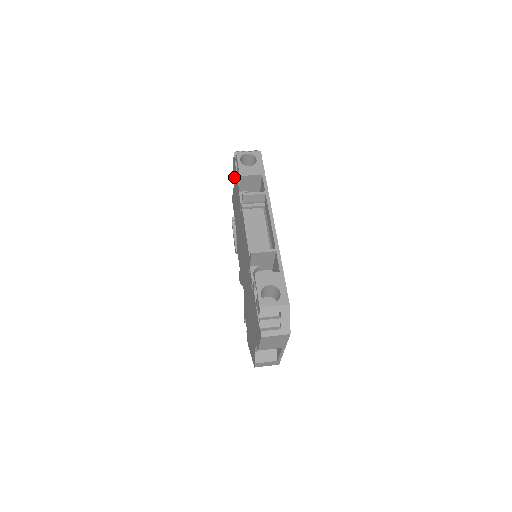
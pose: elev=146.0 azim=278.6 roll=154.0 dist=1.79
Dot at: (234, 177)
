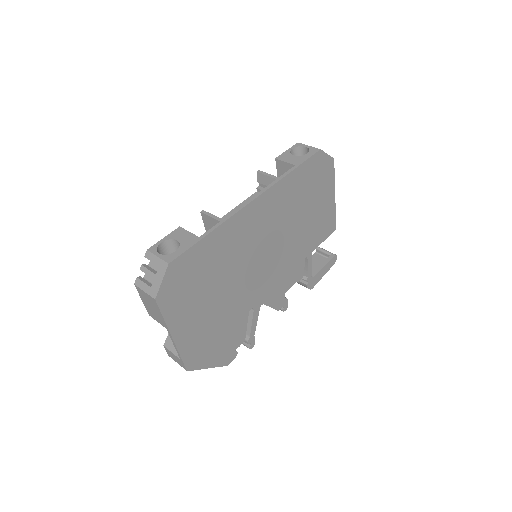
Dot at: occluded
